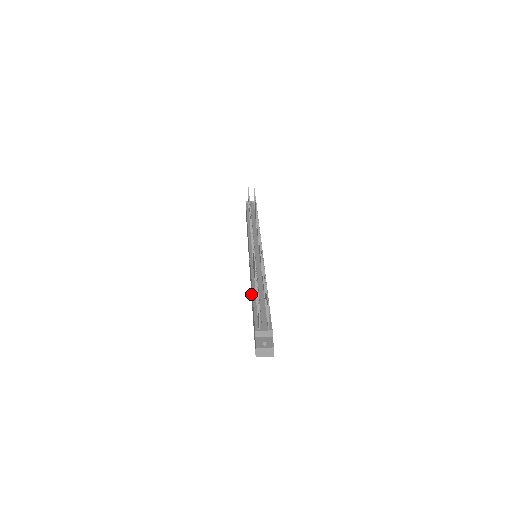
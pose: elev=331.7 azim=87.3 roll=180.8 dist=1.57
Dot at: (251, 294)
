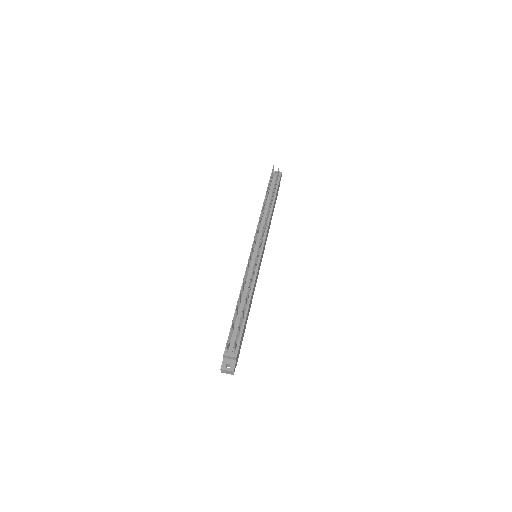
Dot at: occluded
